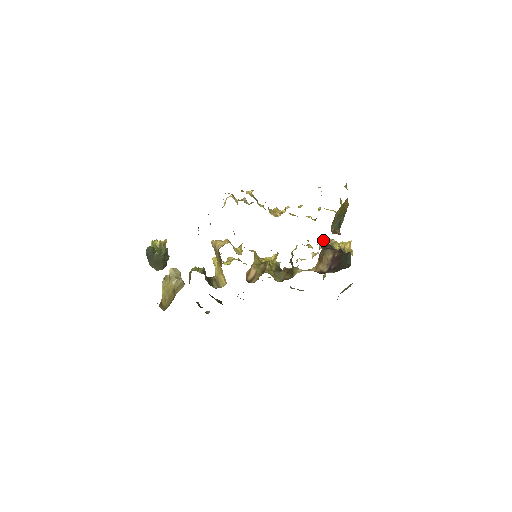
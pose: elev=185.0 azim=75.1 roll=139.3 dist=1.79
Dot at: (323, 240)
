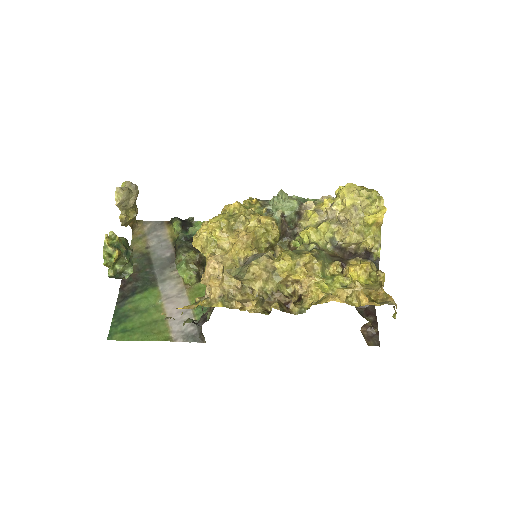
Dot at: (346, 244)
